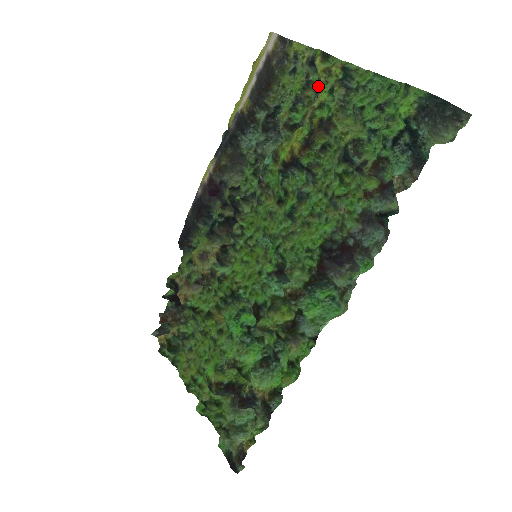
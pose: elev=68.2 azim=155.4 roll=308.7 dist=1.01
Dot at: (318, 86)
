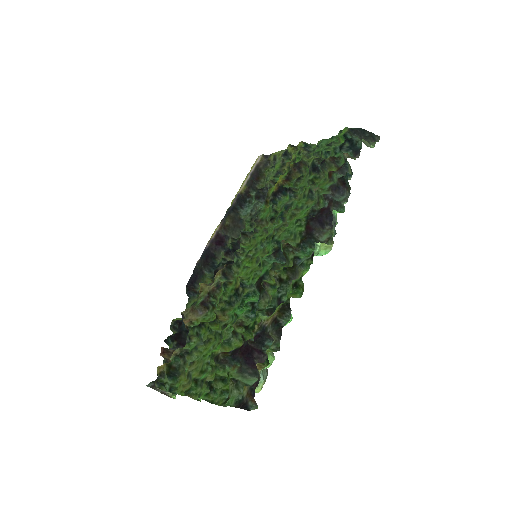
Dot at: occluded
